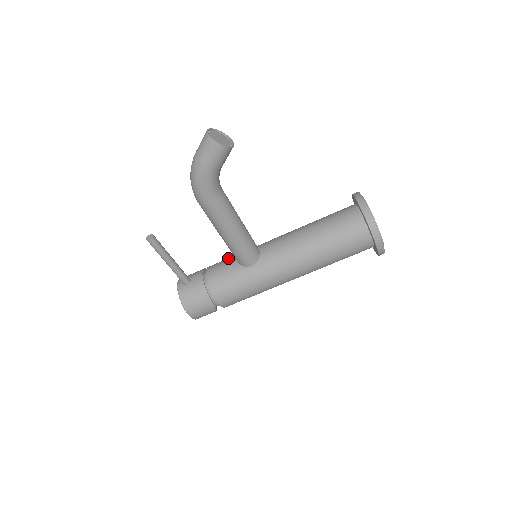
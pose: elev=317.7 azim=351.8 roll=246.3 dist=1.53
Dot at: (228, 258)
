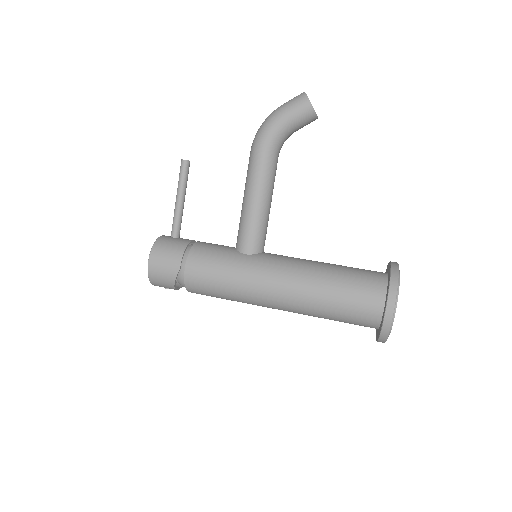
Dot at: occluded
